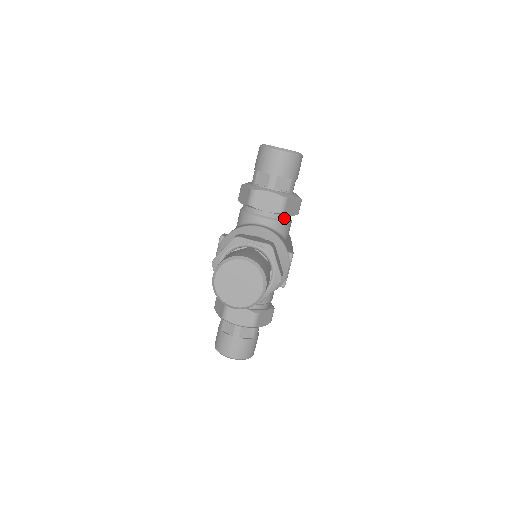
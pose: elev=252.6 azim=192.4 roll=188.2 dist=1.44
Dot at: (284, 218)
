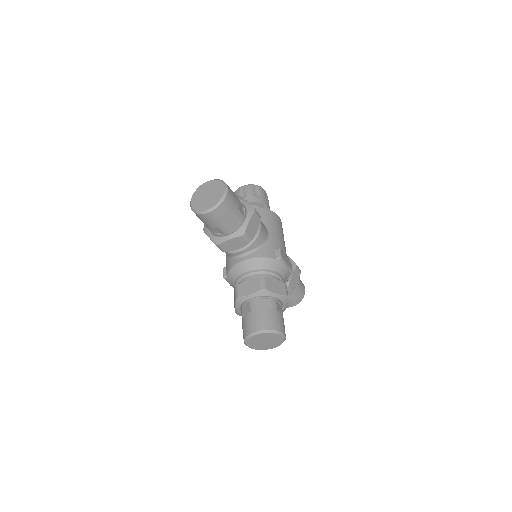
Dot at: (254, 236)
